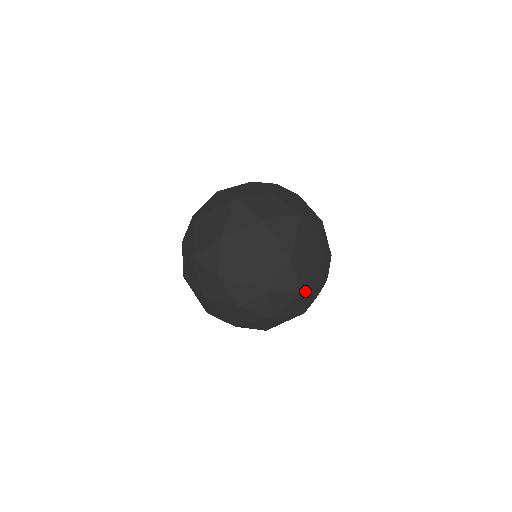
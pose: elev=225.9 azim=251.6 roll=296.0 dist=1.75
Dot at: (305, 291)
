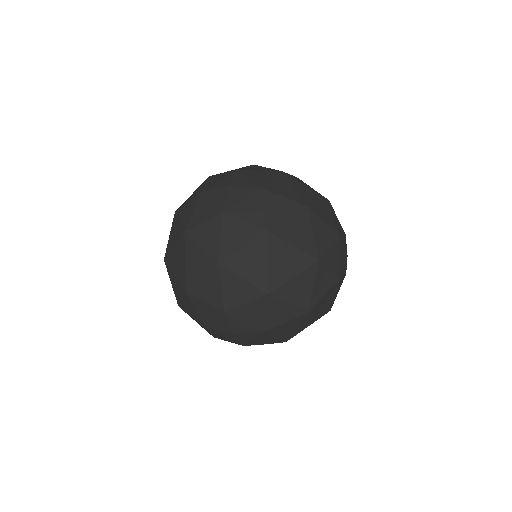
Dot at: (308, 207)
